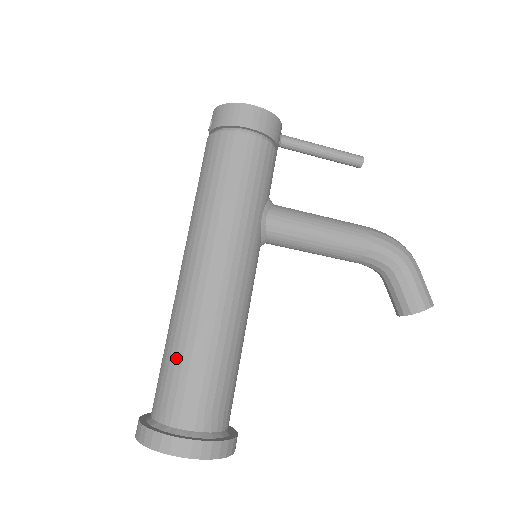
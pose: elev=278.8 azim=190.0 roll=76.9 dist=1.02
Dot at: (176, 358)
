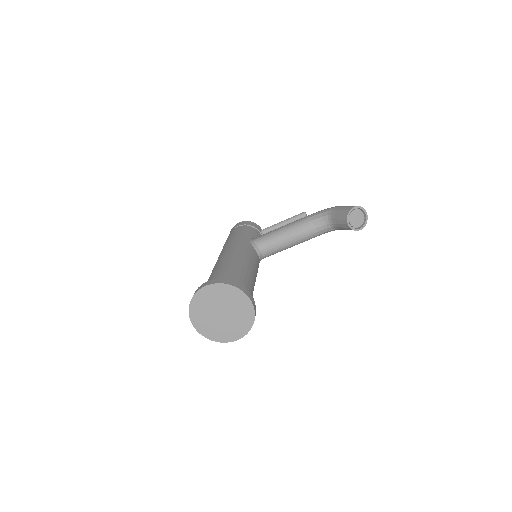
Dot at: occluded
